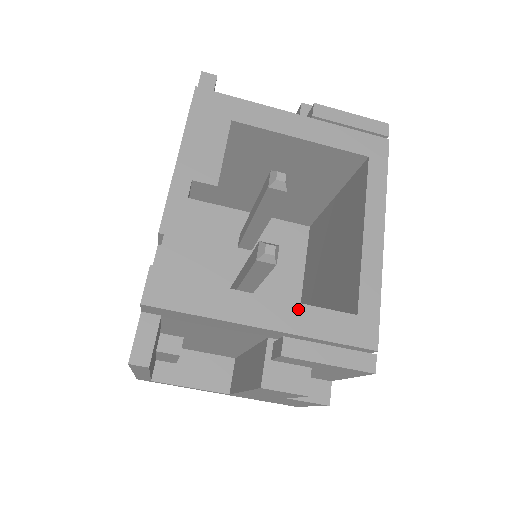
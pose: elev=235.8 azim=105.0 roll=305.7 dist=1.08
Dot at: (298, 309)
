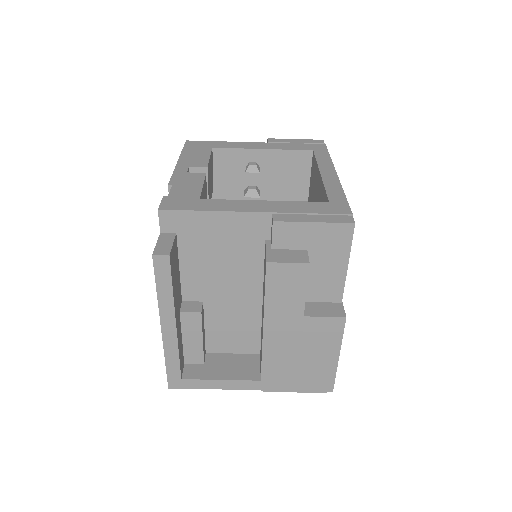
Dot at: (280, 203)
